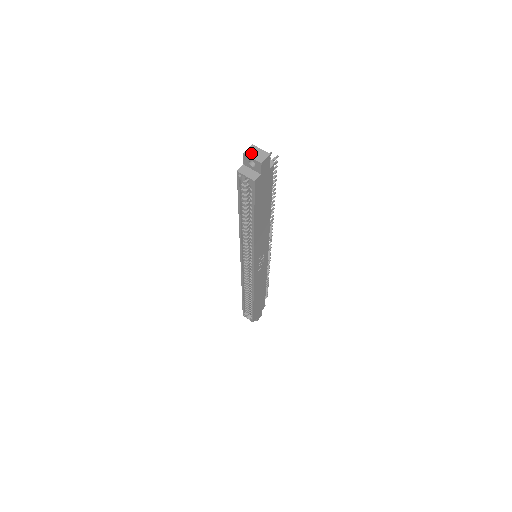
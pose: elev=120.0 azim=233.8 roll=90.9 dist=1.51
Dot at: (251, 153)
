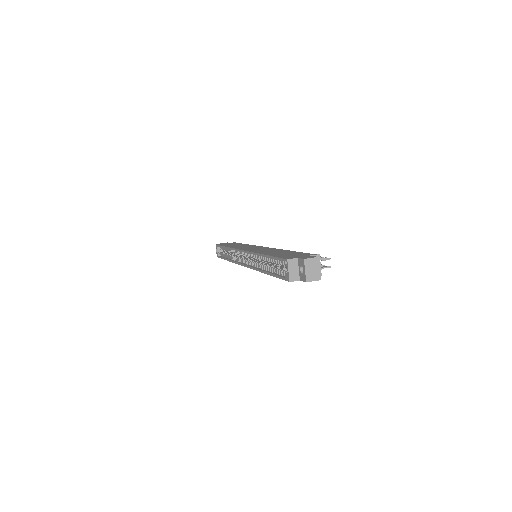
Dot at: (309, 265)
